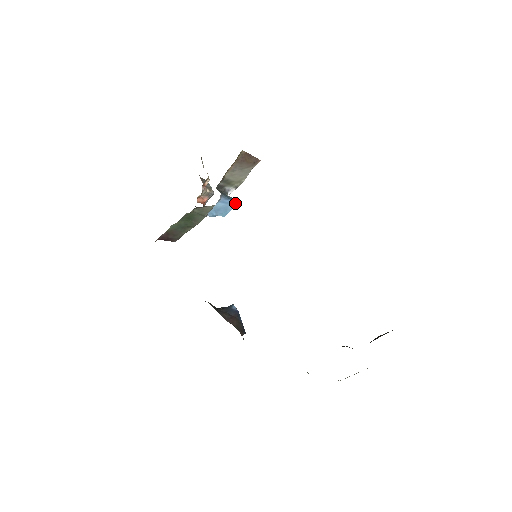
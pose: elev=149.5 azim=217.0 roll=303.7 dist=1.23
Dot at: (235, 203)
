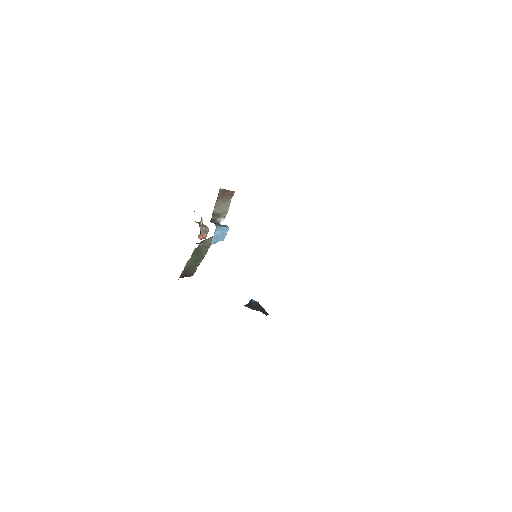
Dot at: (228, 228)
